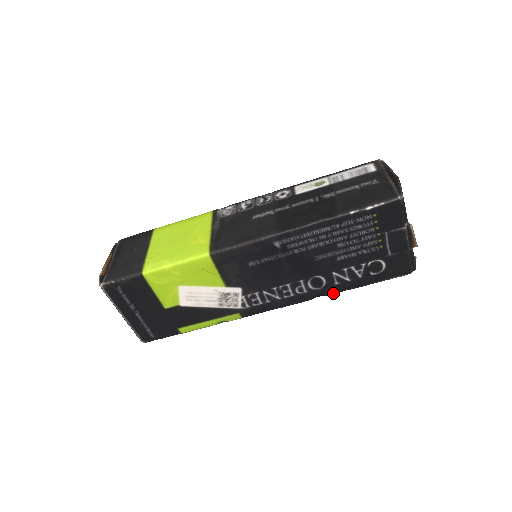
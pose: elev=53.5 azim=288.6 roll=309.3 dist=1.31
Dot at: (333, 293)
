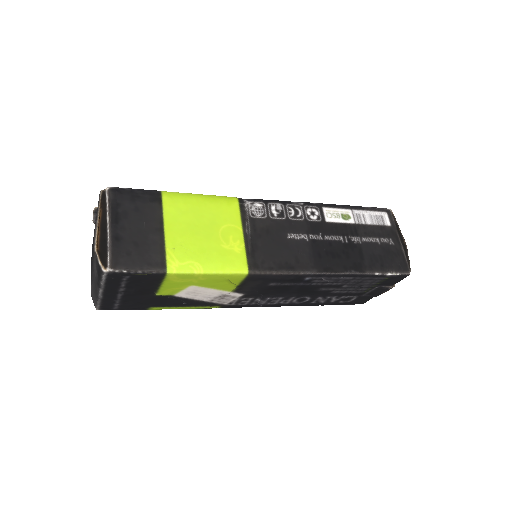
Dot at: (303, 305)
